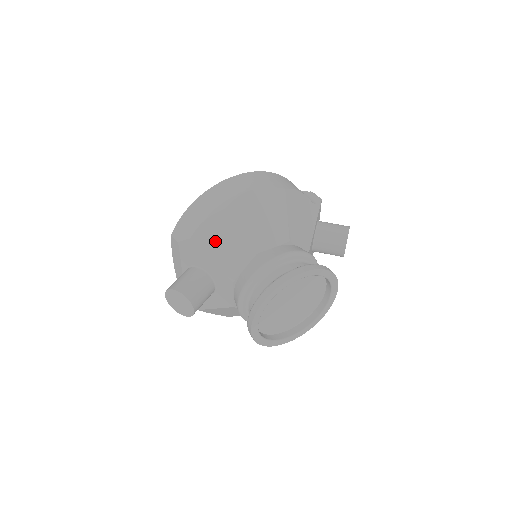
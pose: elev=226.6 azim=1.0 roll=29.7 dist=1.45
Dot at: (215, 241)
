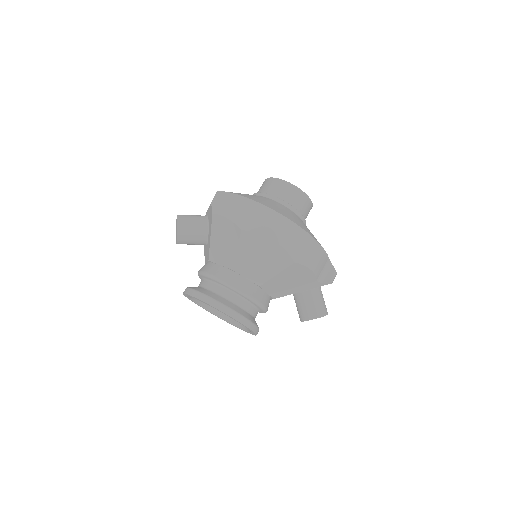
Dot at: (221, 233)
